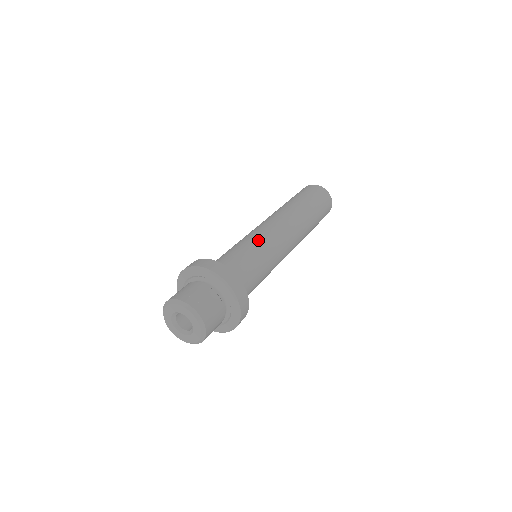
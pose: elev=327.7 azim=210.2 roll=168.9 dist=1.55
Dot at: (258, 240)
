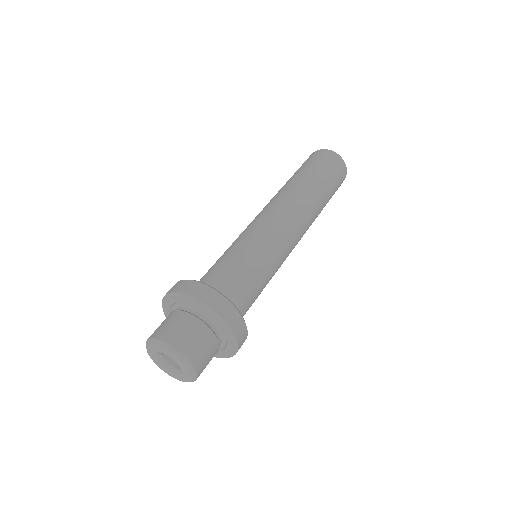
Dot at: (254, 240)
